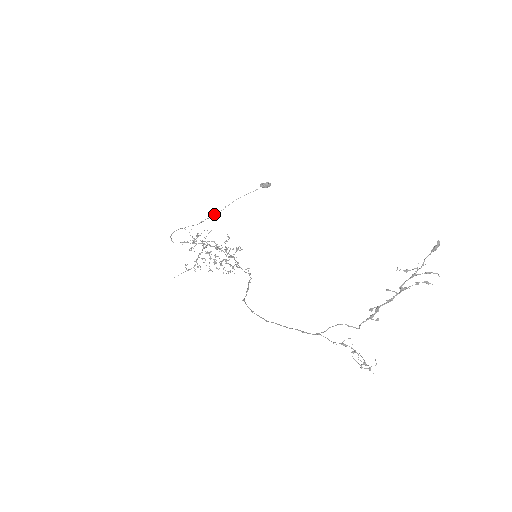
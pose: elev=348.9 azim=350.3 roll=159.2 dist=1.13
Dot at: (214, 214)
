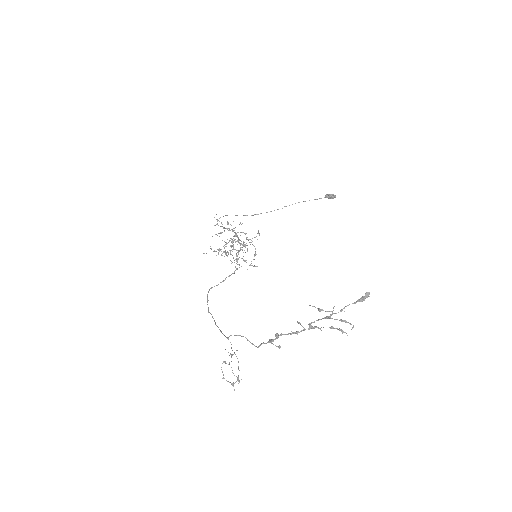
Dot at: (271, 211)
